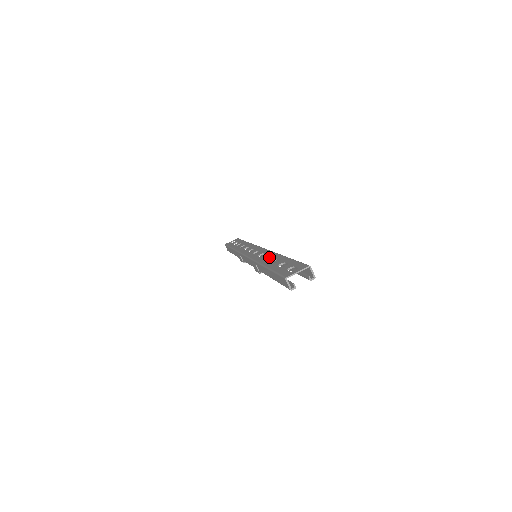
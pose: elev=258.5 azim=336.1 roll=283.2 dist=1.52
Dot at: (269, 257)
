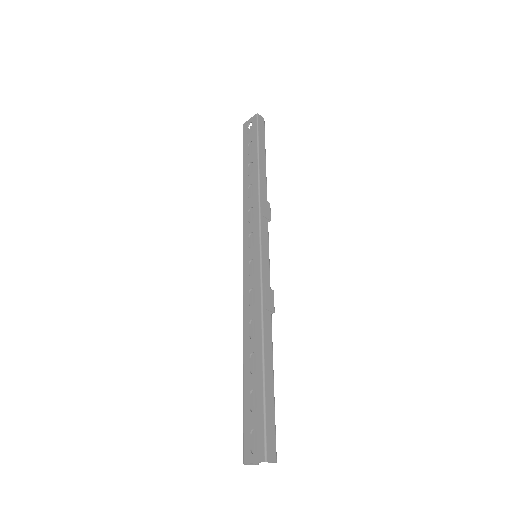
Dot at: (267, 274)
